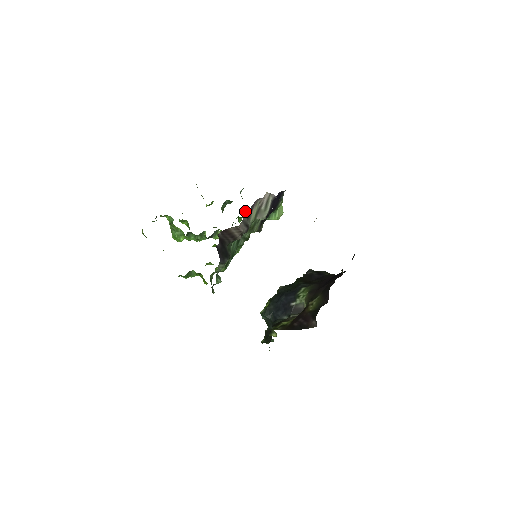
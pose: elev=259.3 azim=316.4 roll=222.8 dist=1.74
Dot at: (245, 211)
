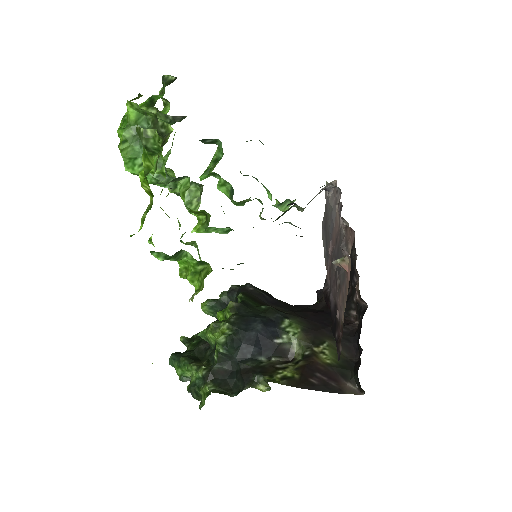
Dot at: occluded
